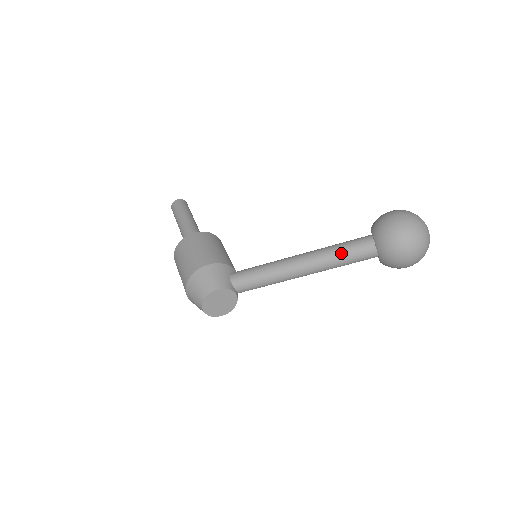
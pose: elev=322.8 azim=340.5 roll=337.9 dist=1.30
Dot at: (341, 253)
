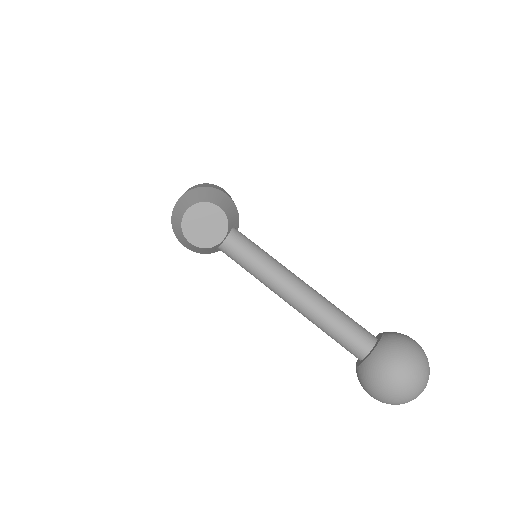
Dot at: (343, 316)
